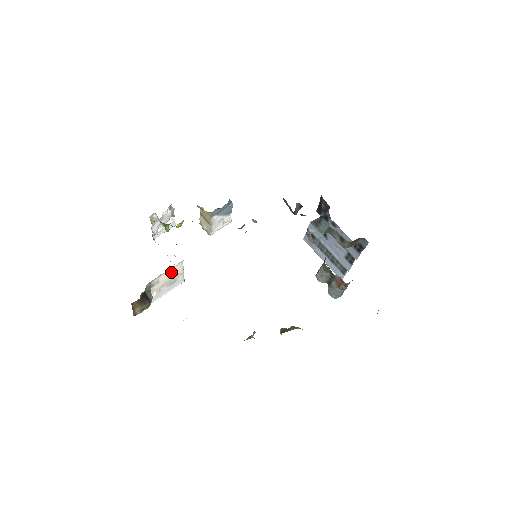
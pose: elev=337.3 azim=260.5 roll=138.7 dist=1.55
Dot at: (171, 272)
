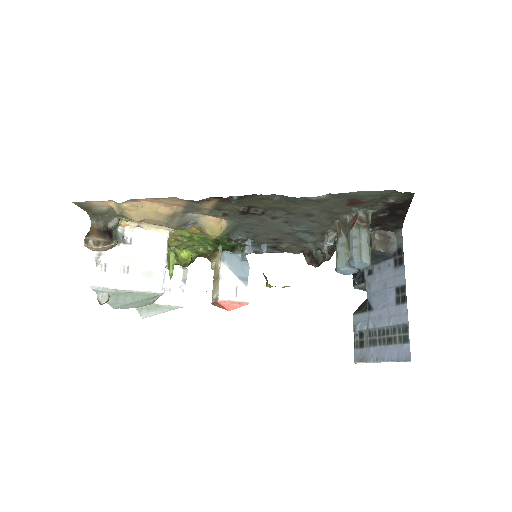
Dot at: (151, 242)
